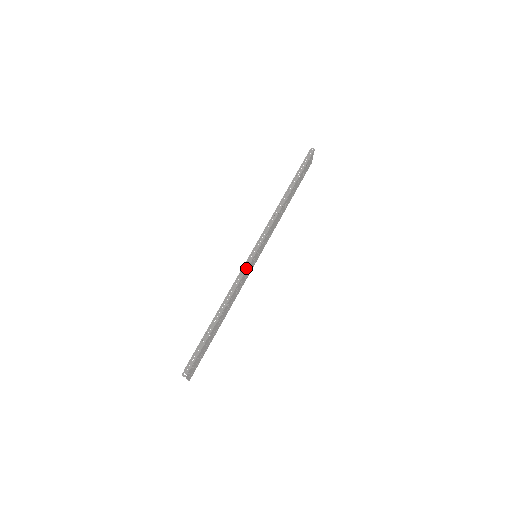
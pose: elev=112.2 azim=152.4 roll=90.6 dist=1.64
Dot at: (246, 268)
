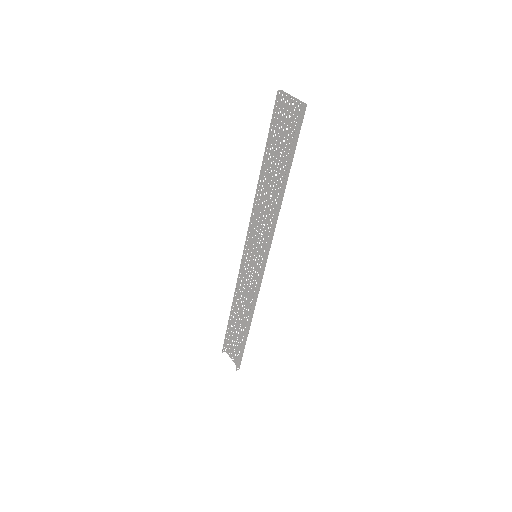
Dot at: (260, 284)
